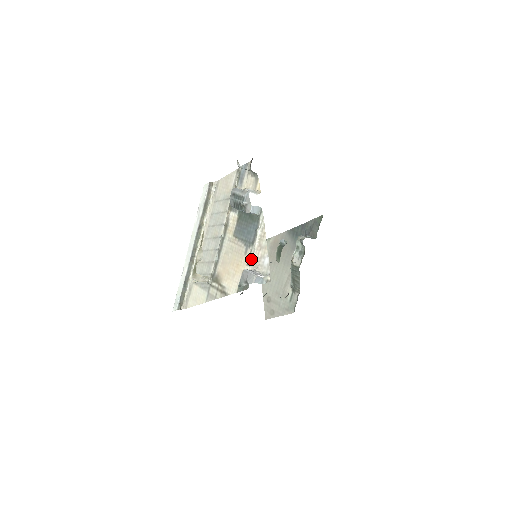
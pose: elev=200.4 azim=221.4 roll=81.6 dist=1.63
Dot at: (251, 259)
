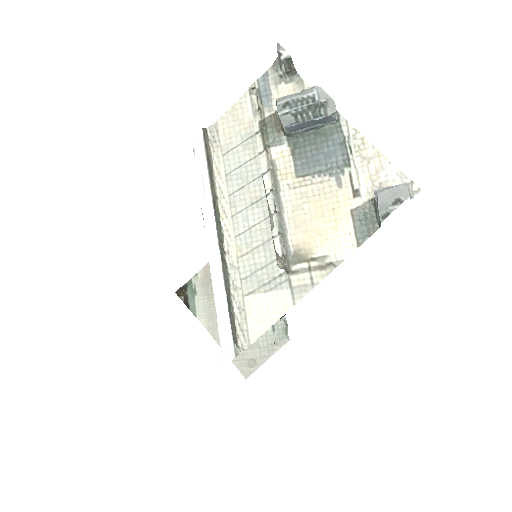
Dot at: (359, 185)
